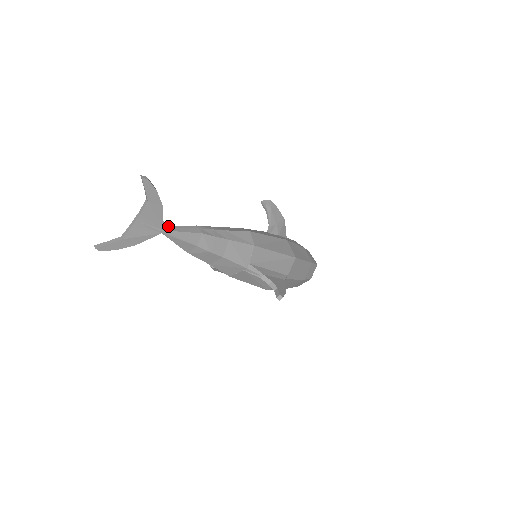
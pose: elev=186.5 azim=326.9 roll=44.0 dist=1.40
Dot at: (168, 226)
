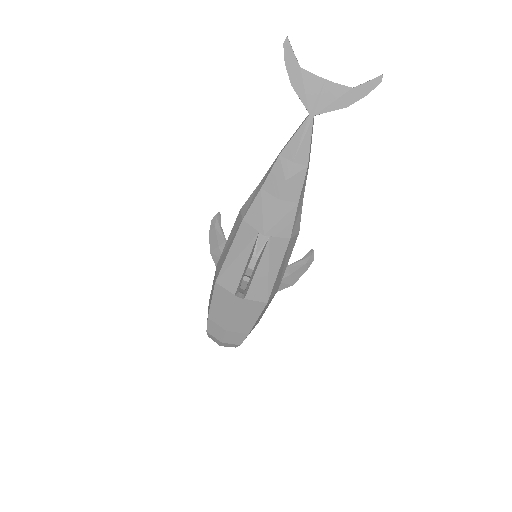
Dot at: occluded
